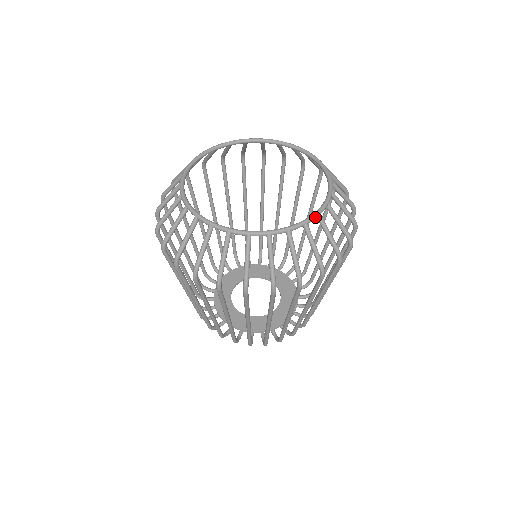
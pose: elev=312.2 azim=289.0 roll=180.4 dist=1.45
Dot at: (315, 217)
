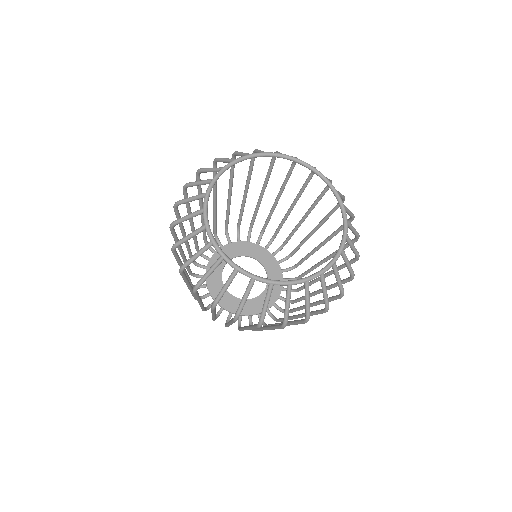
Dot at: occluded
